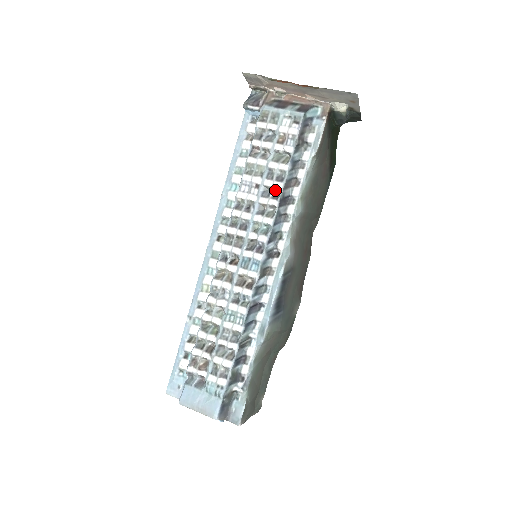
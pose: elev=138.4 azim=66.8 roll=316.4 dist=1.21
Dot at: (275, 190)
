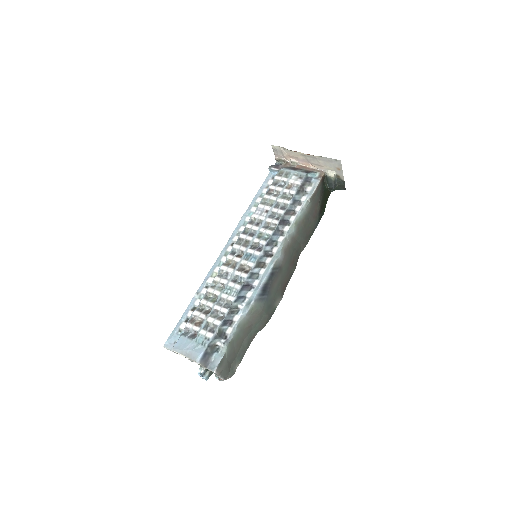
Dot at: (278, 215)
